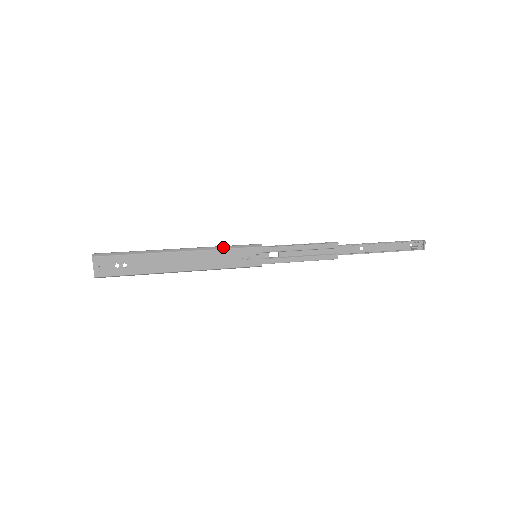
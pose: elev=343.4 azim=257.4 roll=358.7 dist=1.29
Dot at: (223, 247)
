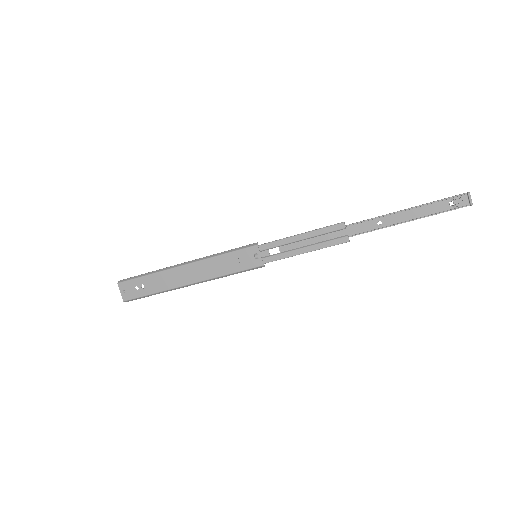
Dot at: (221, 253)
